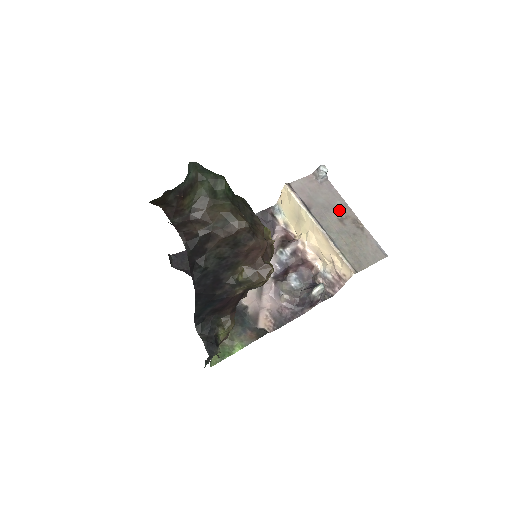
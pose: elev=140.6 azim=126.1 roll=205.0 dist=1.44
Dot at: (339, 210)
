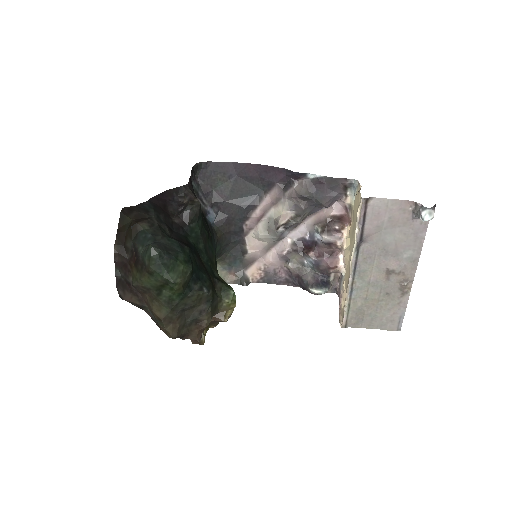
Dot at: (400, 261)
